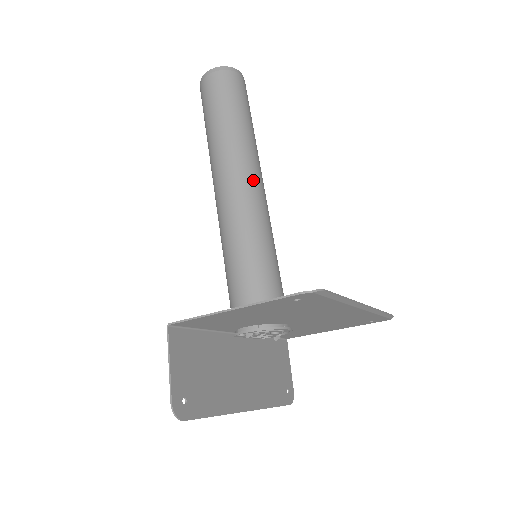
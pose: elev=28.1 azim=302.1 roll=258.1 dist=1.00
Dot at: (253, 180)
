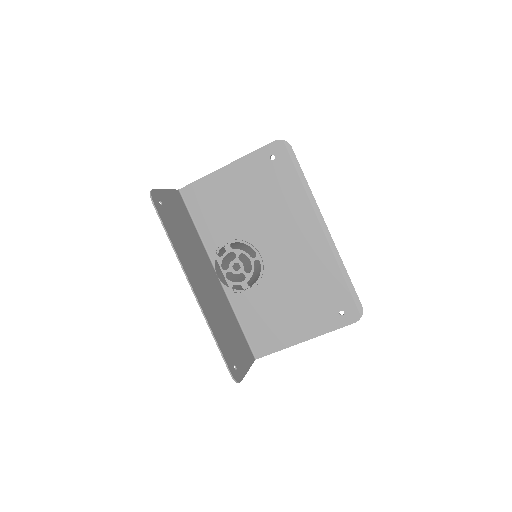
Dot at: occluded
